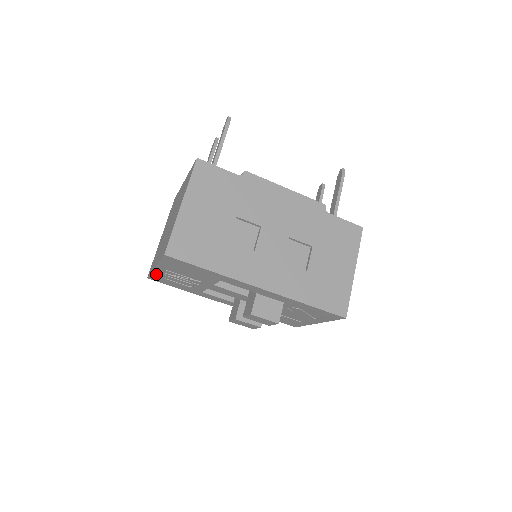
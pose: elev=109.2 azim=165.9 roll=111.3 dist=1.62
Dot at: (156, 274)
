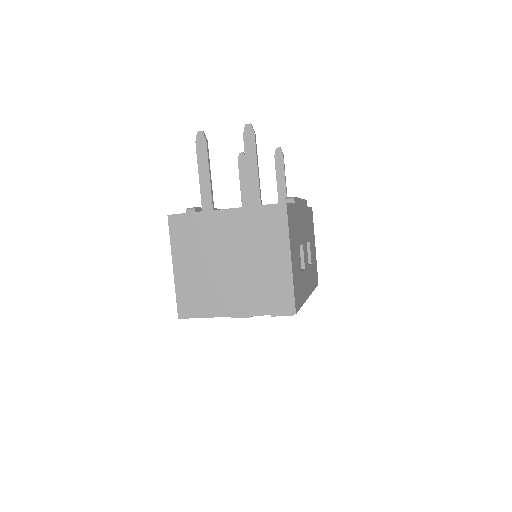
Dot at: (212, 316)
